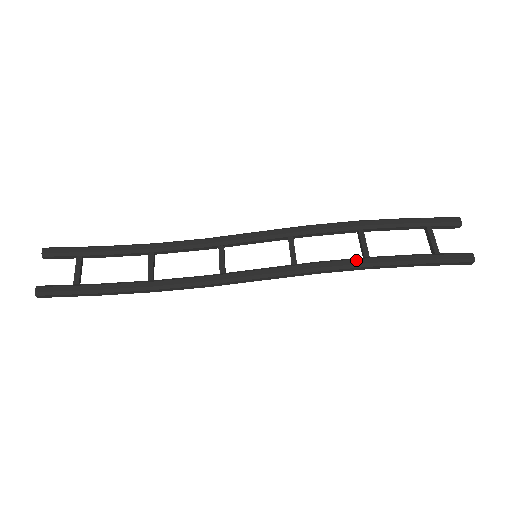
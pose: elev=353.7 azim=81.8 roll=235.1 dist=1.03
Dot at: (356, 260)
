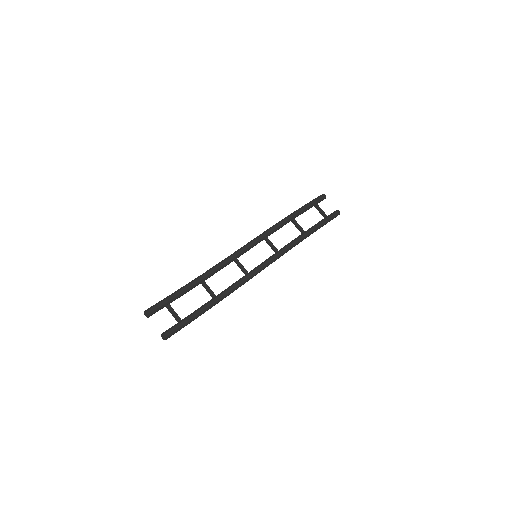
Dot at: (302, 236)
